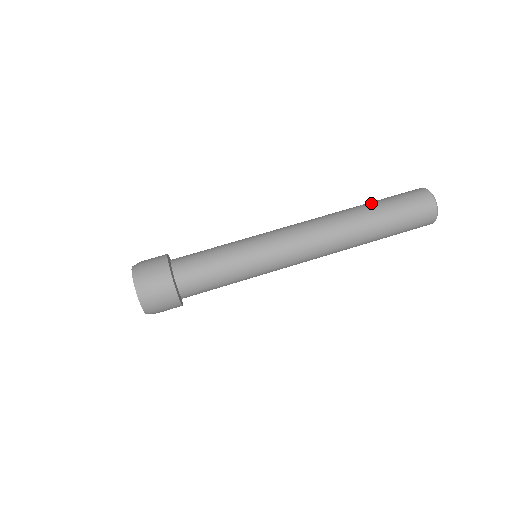
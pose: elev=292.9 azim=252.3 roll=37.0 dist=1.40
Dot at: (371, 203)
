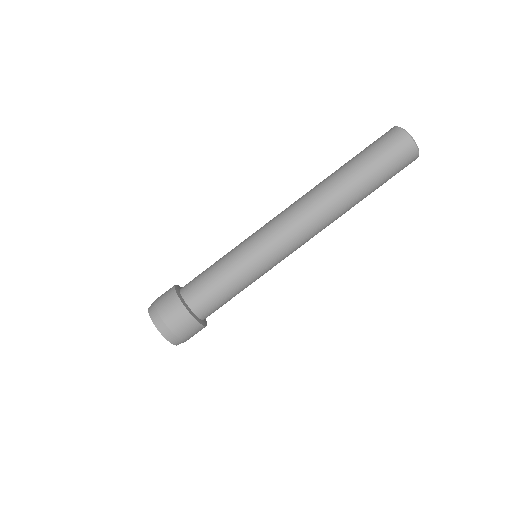
Dot at: (348, 164)
